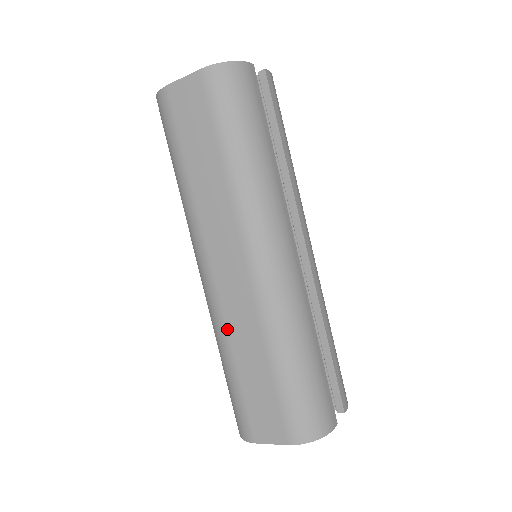
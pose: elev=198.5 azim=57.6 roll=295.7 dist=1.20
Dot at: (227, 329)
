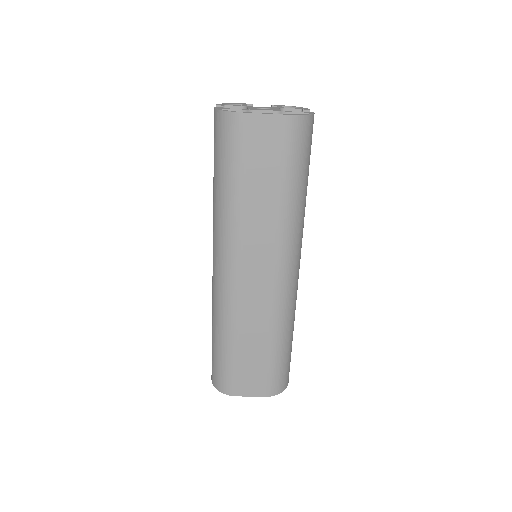
Dot at: (239, 319)
